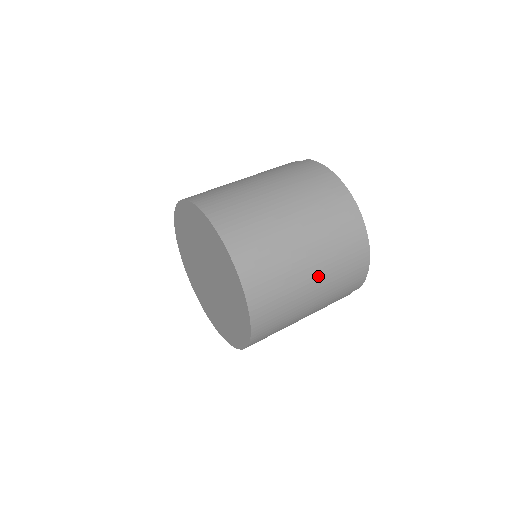
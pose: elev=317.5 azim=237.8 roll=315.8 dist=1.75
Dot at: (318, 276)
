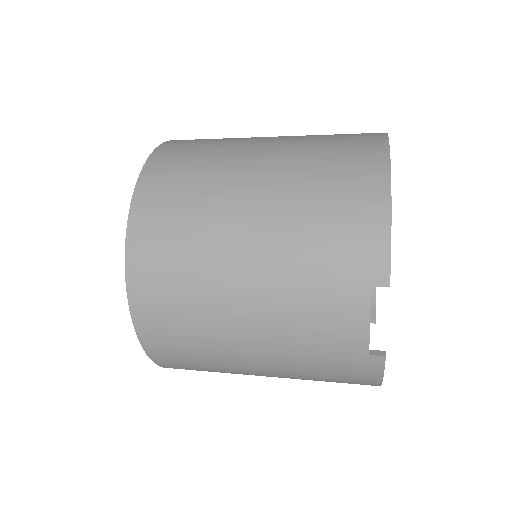
Dot at: (266, 182)
